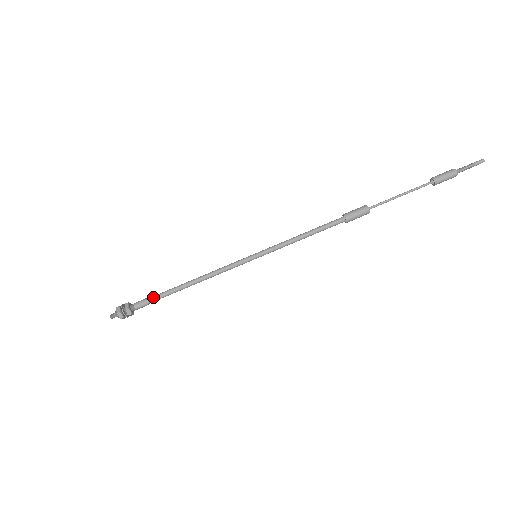
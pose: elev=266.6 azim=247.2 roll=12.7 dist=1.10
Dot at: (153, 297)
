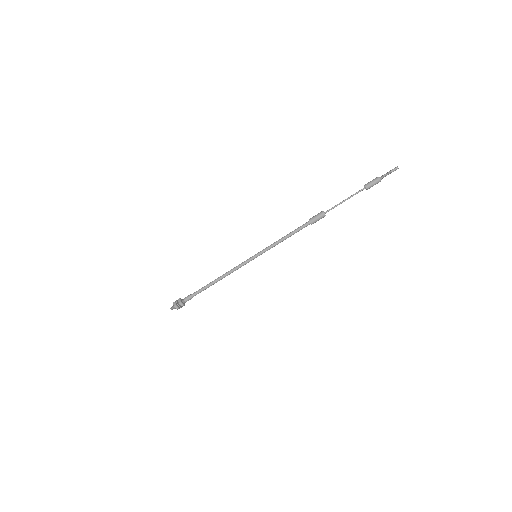
Dot at: (195, 293)
